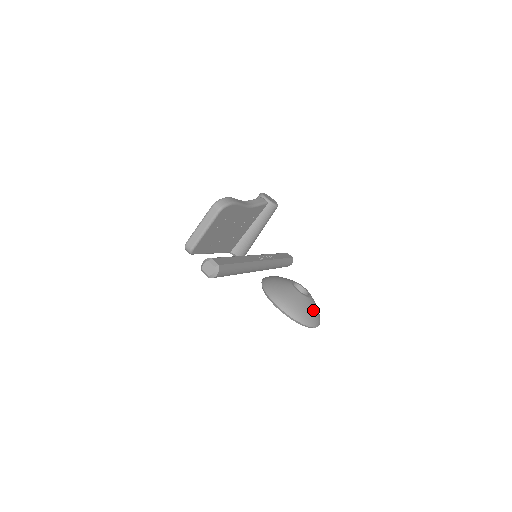
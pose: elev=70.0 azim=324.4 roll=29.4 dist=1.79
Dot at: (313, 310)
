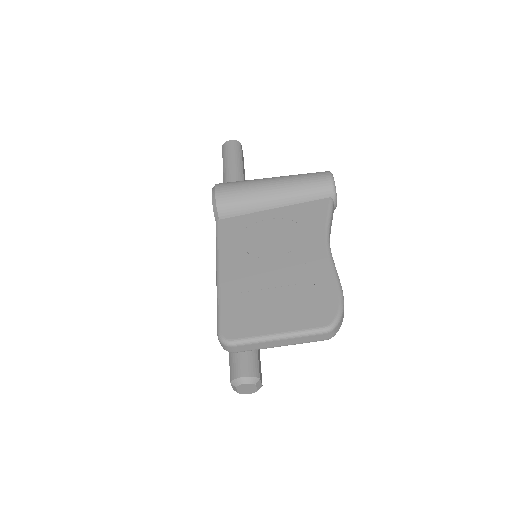
Dot at: occluded
